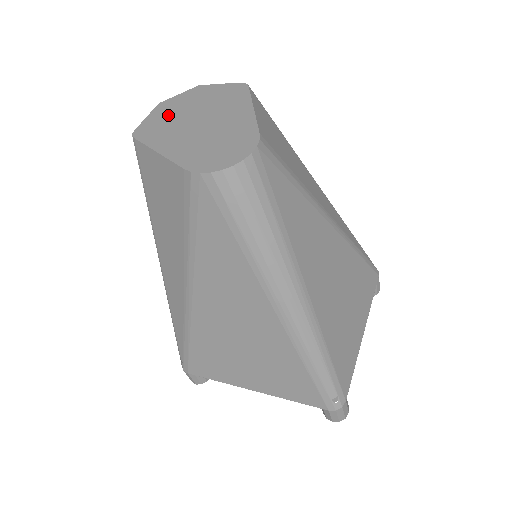
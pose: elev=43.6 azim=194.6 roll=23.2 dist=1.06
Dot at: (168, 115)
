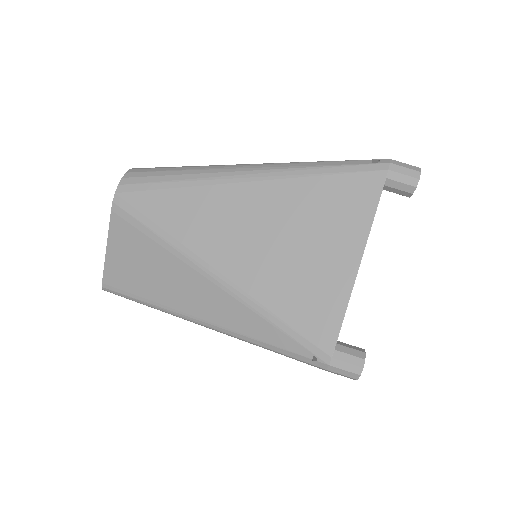
Dot at: occluded
